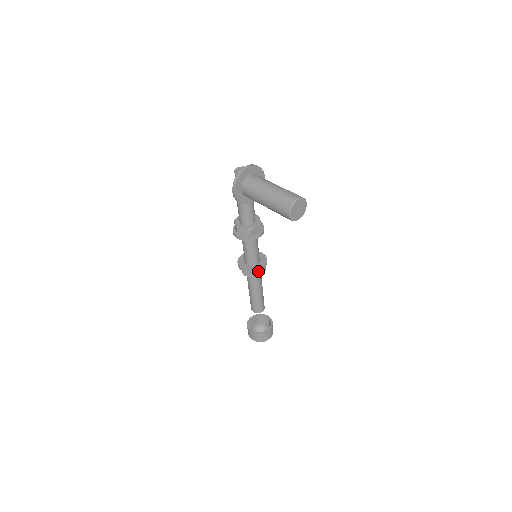
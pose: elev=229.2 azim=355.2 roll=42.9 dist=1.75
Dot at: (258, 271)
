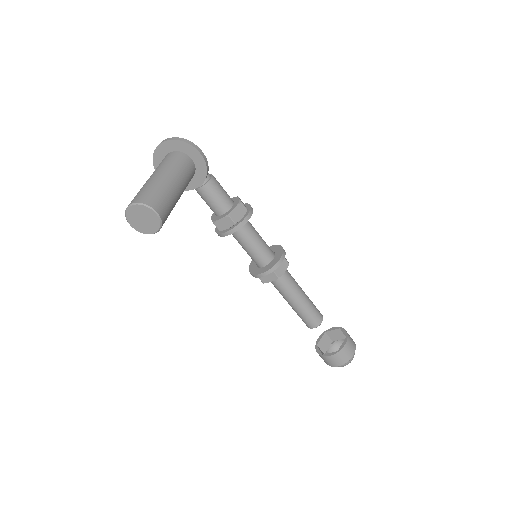
Dot at: (258, 277)
